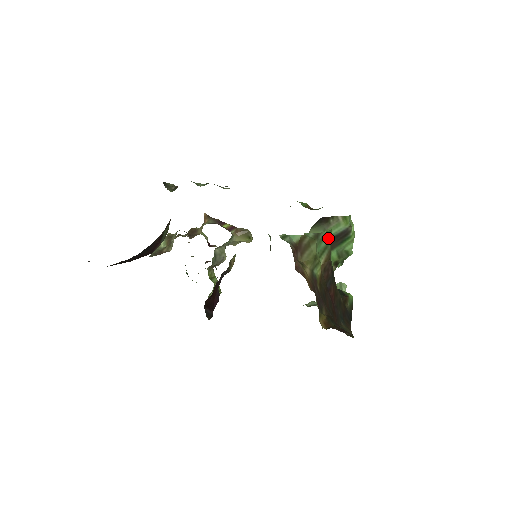
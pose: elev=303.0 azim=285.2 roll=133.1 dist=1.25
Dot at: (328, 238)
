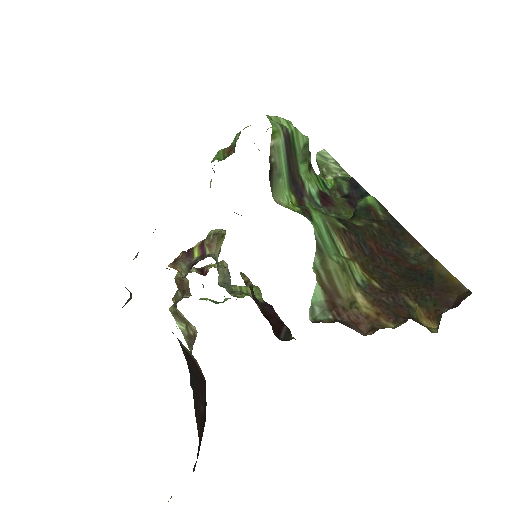
Dot at: (319, 222)
